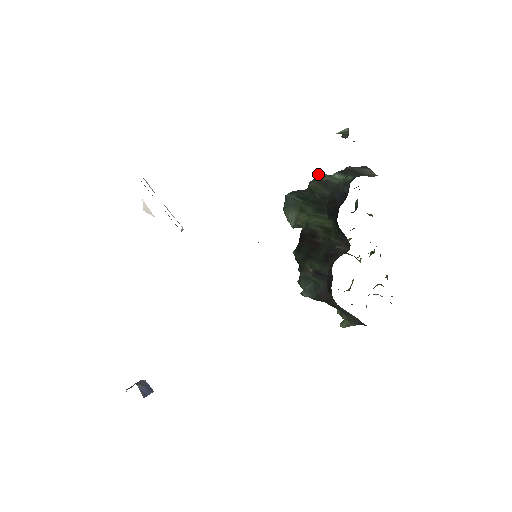
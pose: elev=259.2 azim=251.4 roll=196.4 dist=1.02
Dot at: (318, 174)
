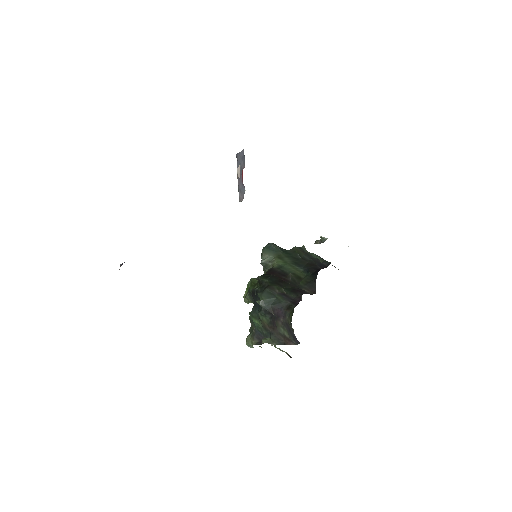
Dot at: (302, 246)
